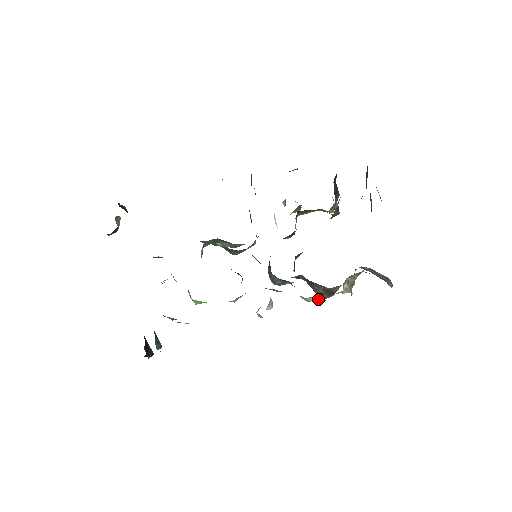
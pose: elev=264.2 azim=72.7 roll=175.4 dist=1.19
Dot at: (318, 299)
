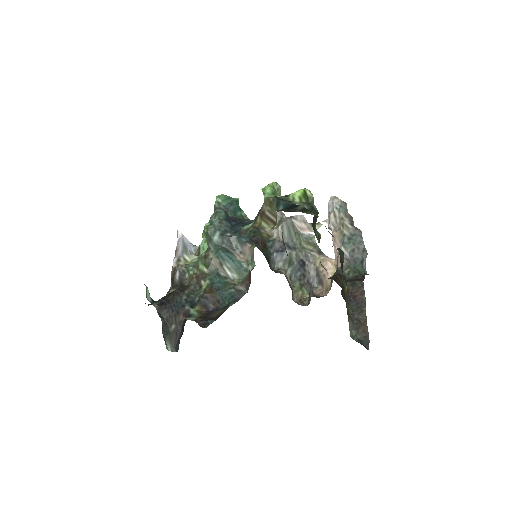
Dot at: (309, 230)
